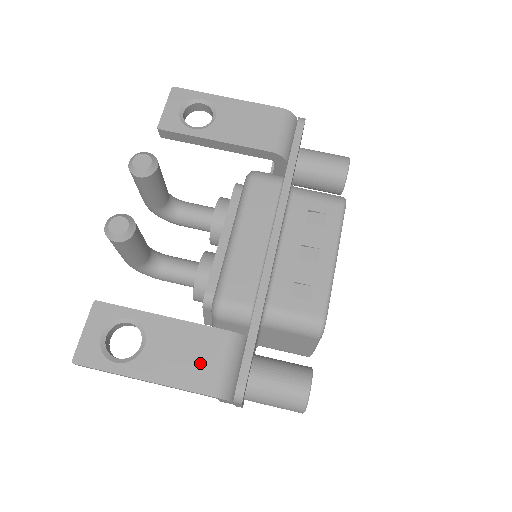
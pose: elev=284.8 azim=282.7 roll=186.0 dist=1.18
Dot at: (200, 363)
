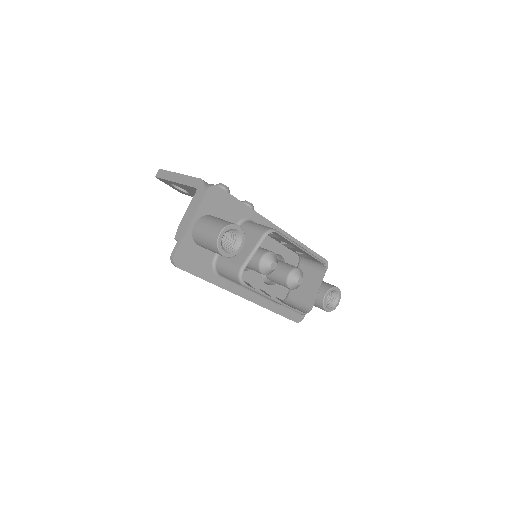
Dot at: occluded
